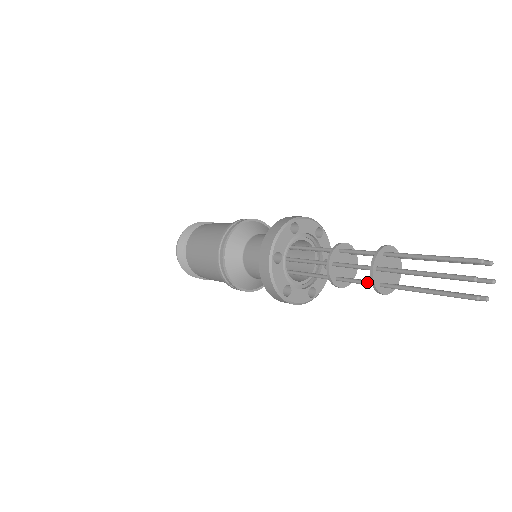
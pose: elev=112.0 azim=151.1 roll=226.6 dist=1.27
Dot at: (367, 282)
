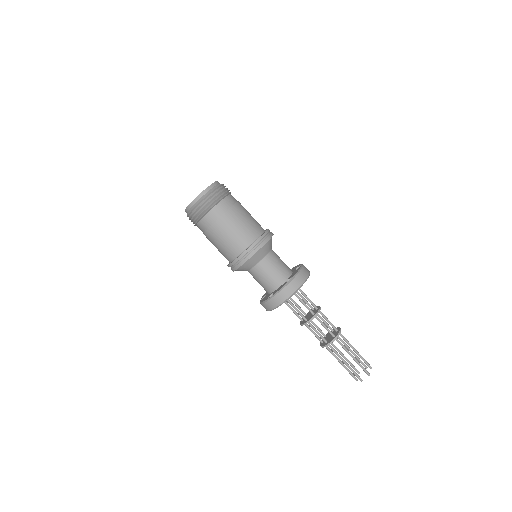
Dot at: (318, 339)
